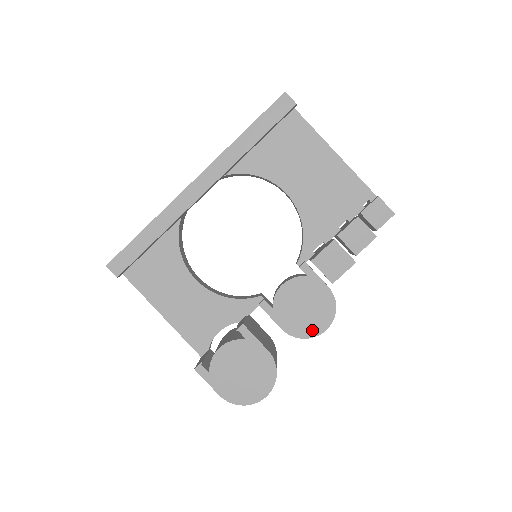
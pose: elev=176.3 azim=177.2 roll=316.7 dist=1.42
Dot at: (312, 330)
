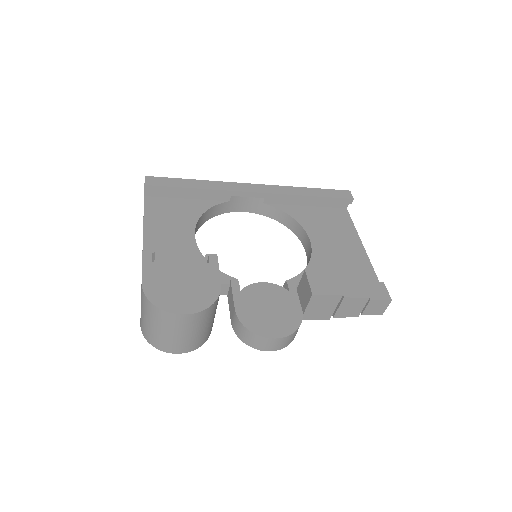
Dot at: (262, 329)
